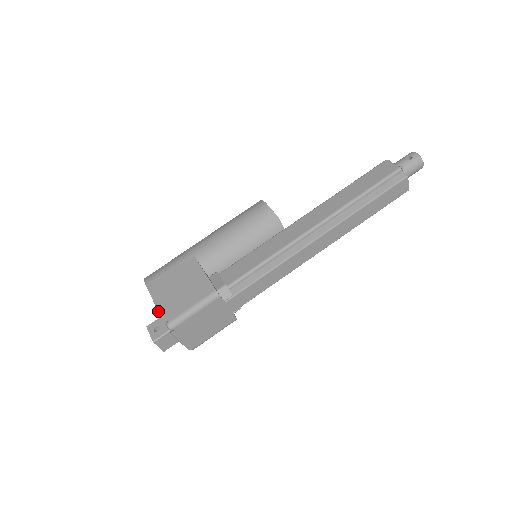
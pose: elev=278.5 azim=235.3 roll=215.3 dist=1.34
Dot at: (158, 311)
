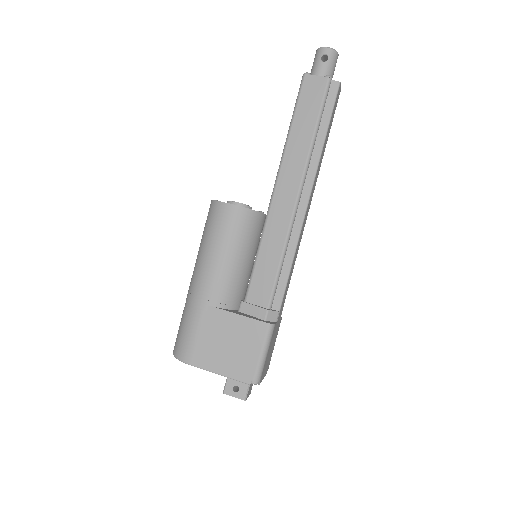
Dot at: occluded
